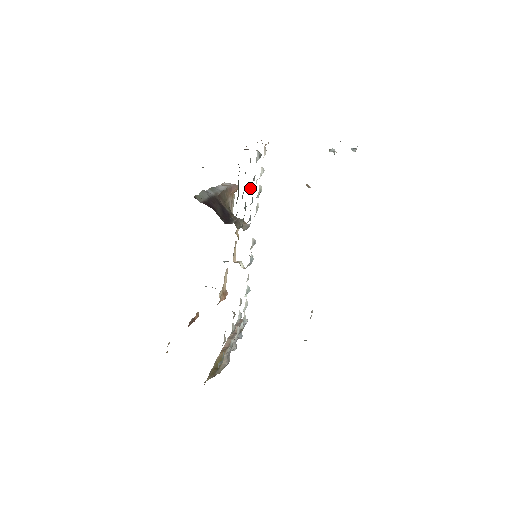
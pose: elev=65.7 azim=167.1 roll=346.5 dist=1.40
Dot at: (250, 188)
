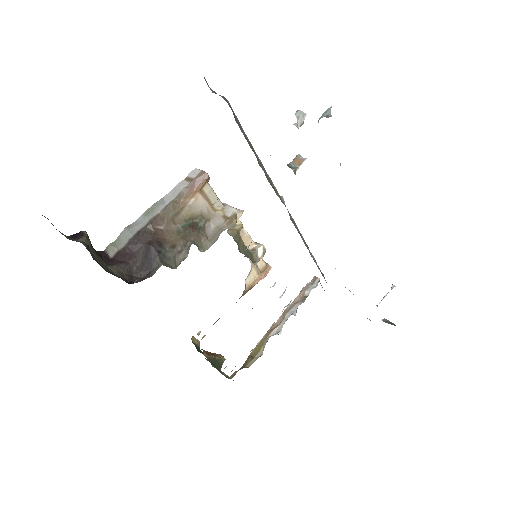
Dot at: occluded
